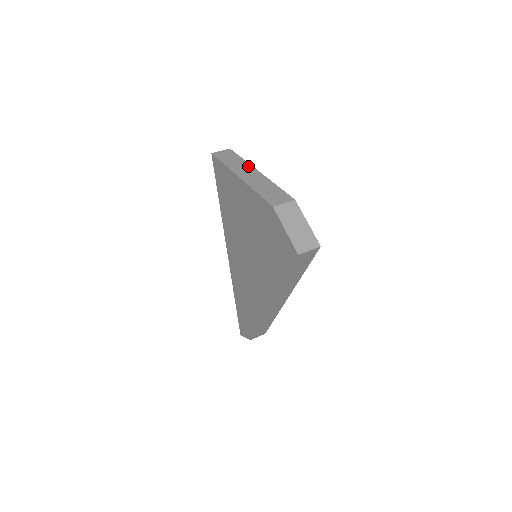
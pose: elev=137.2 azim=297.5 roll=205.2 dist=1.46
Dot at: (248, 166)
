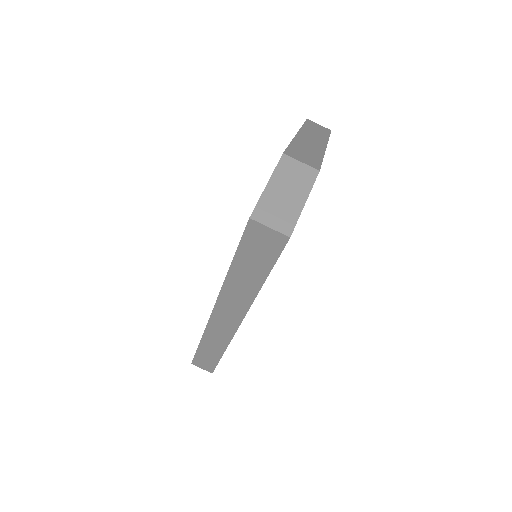
Dot at: (323, 139)
